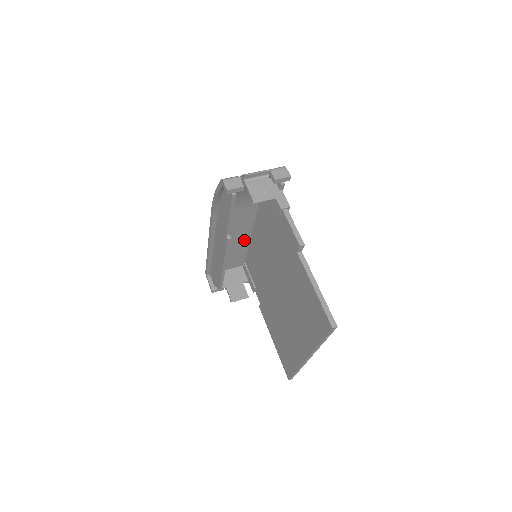
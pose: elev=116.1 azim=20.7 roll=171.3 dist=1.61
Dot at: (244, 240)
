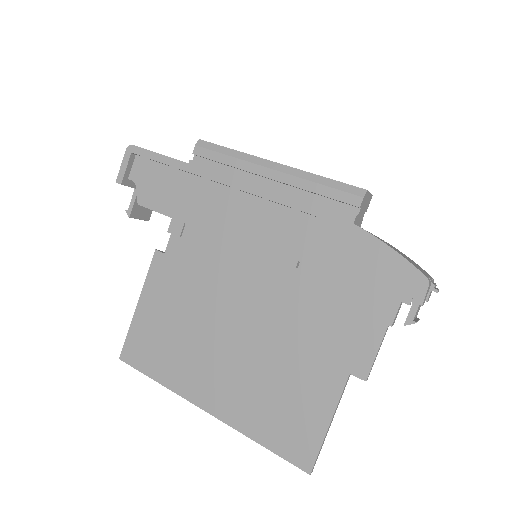
Dot at: occluded
